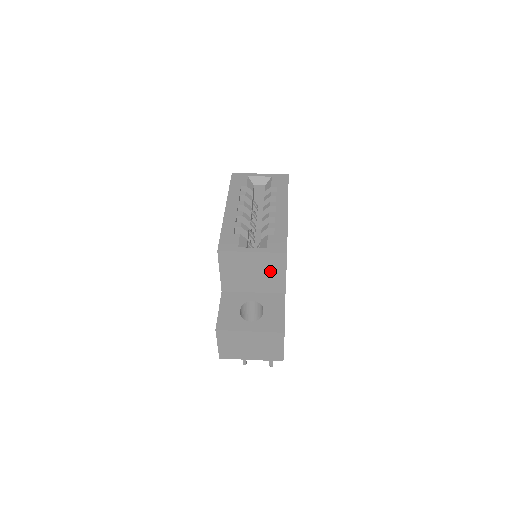
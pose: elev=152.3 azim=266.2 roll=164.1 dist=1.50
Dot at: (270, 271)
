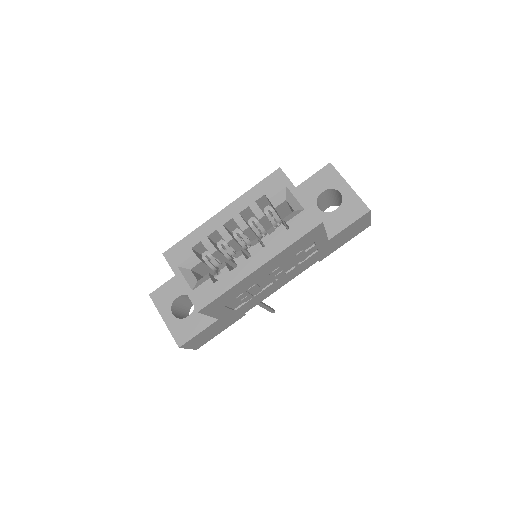
Dot at: occluded
